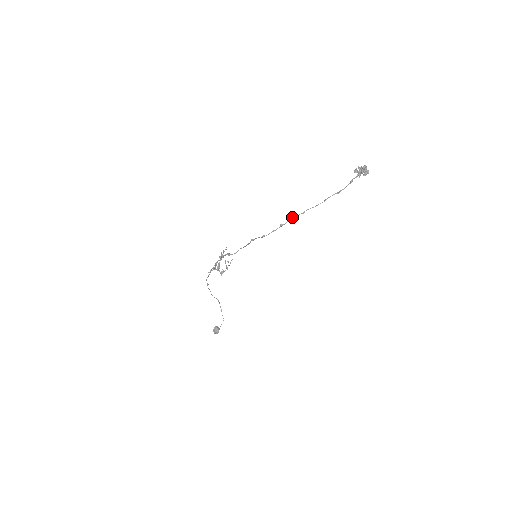
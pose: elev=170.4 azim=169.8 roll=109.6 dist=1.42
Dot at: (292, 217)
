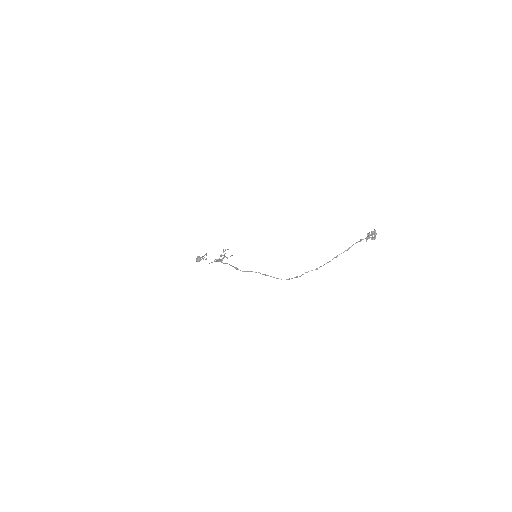
Dot at: (307, 272)
